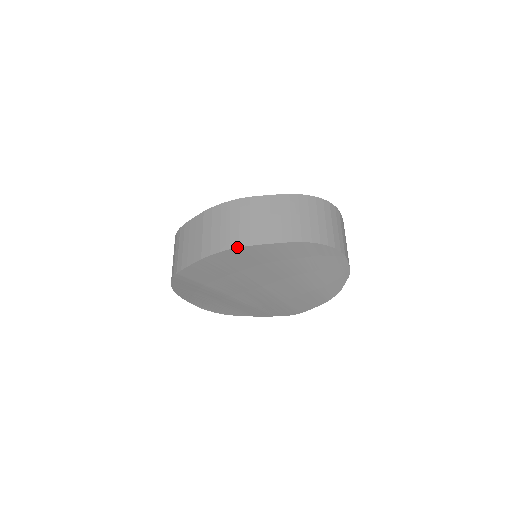
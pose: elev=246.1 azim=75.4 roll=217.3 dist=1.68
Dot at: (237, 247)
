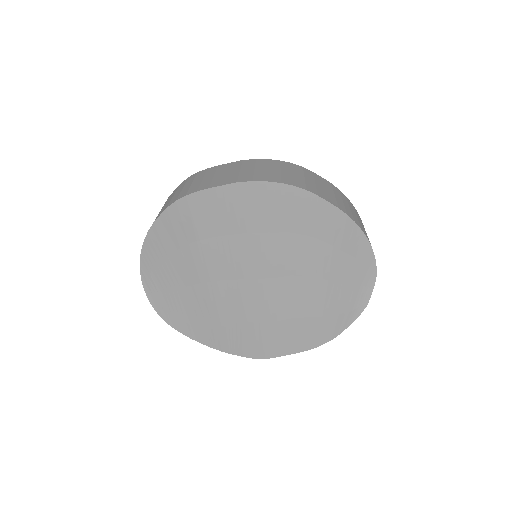
Dot at: (291, 184)
